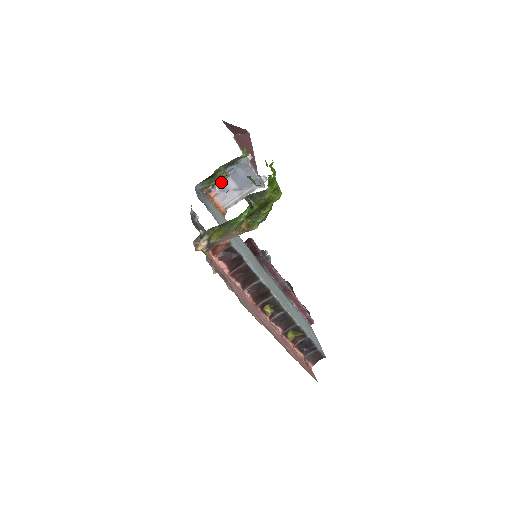
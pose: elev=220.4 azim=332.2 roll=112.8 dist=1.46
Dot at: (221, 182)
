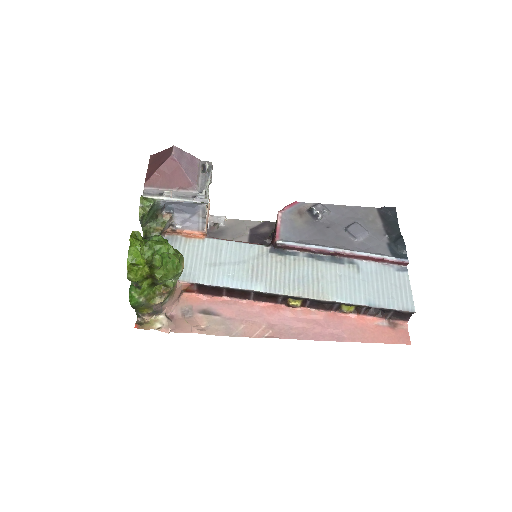
Dot at: (174, 220)
